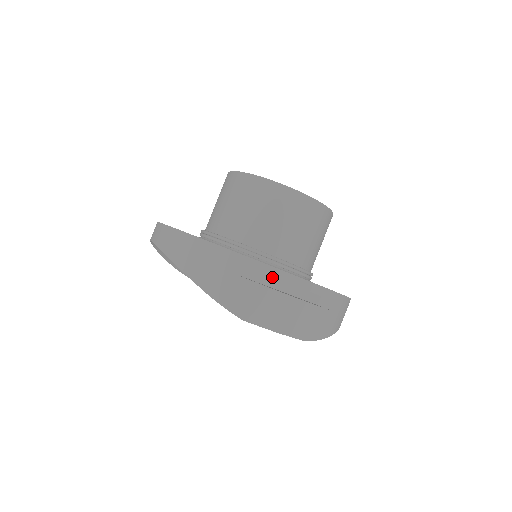
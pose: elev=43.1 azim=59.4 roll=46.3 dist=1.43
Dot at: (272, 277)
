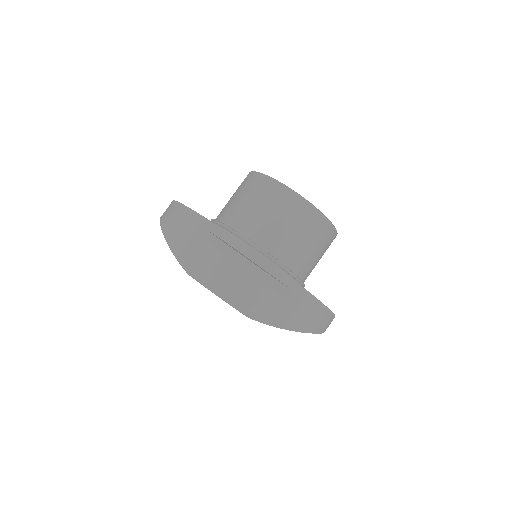
Dot at: (230, 246)
